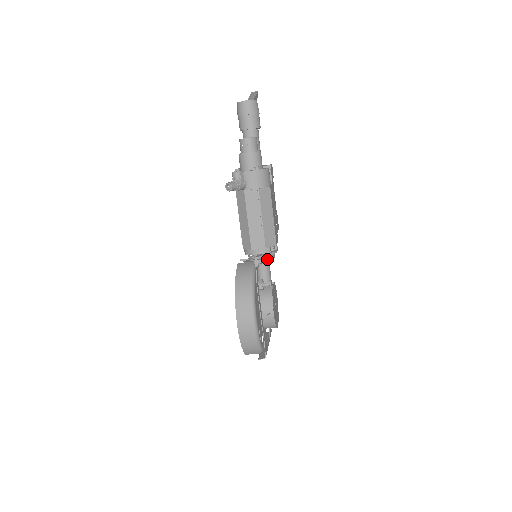
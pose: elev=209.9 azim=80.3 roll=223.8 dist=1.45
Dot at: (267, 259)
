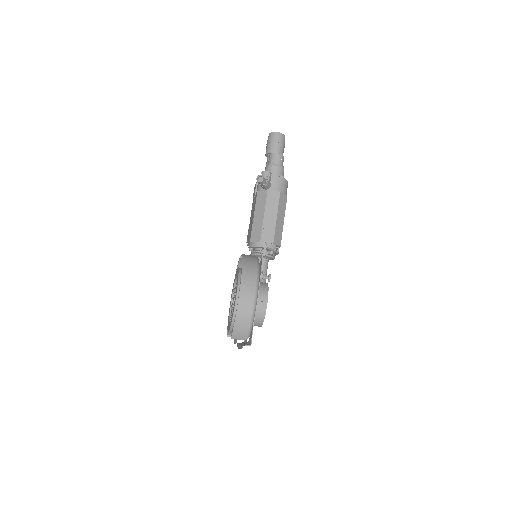
Dot at: (270, 255)
